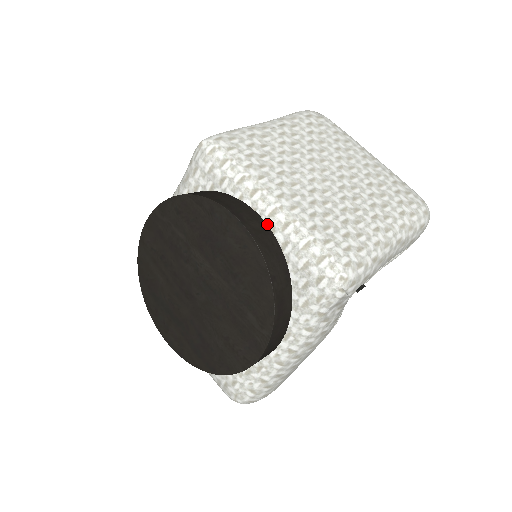
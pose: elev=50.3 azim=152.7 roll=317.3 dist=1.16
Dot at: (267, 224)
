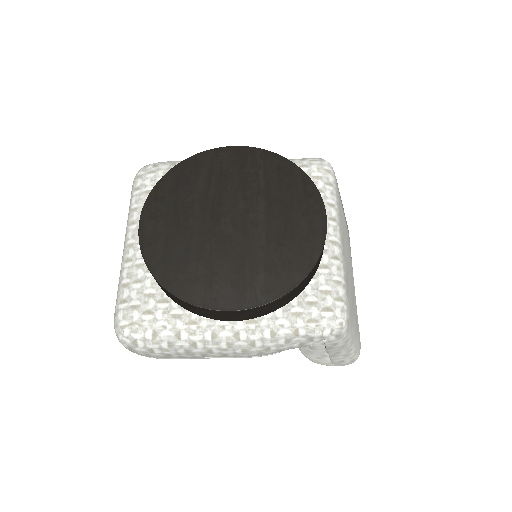
Dot at: occluded
